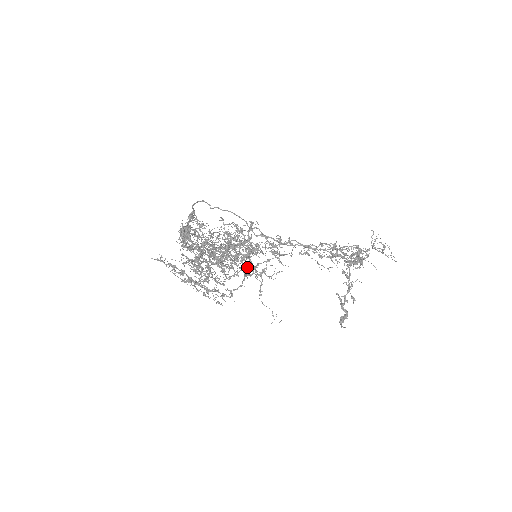
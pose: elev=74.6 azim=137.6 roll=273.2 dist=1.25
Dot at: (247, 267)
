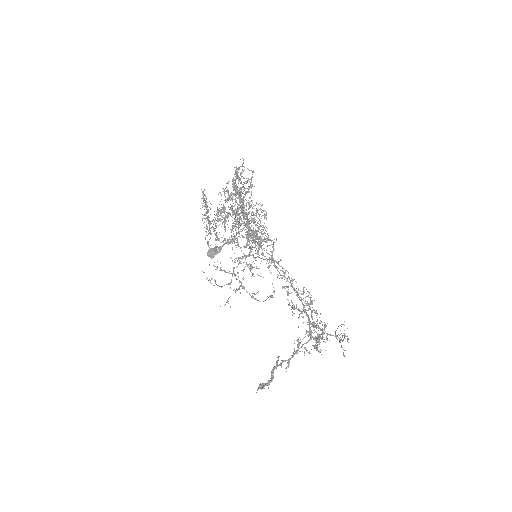
Dot at: (247, 245)
